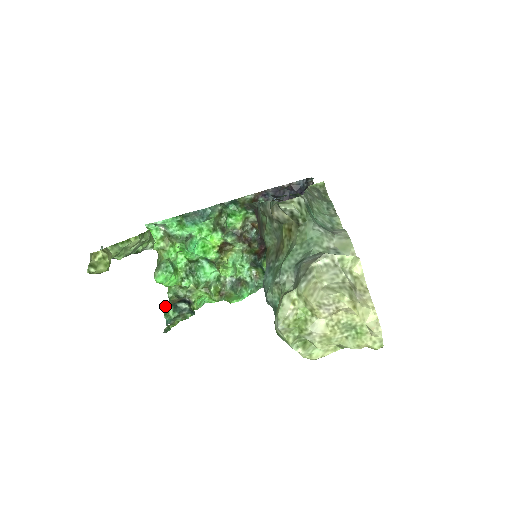
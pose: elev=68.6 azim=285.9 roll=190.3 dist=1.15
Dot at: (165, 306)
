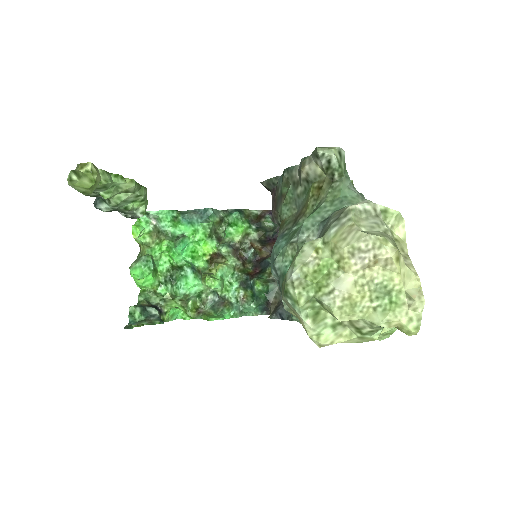
Dot at: occluded
